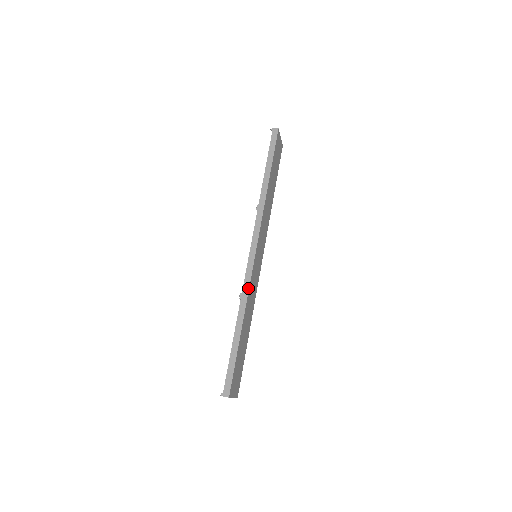
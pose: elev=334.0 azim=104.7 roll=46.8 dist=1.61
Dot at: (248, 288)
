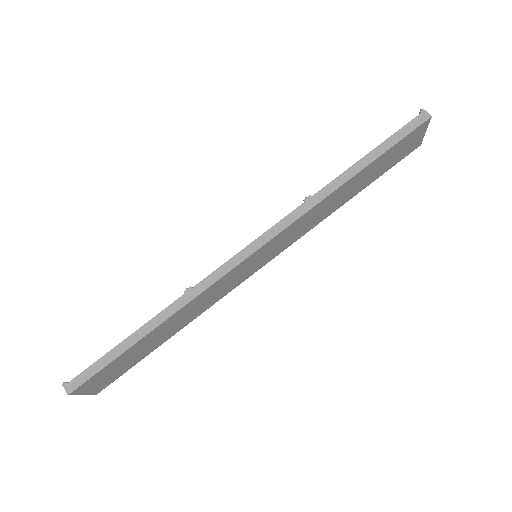
Dot at: (204, 289)
